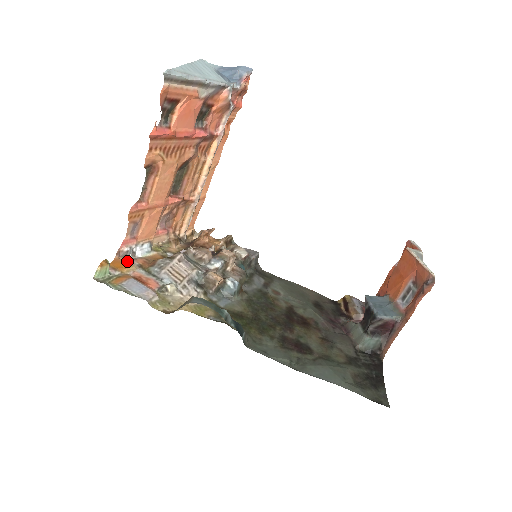
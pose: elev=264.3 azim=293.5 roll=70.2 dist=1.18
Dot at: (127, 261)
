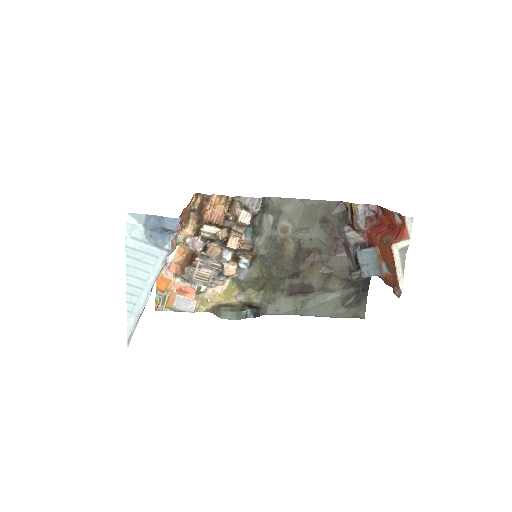
Dot at: (165, 277)
